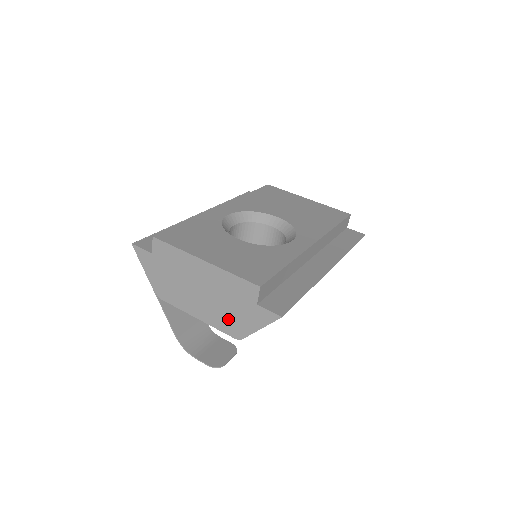
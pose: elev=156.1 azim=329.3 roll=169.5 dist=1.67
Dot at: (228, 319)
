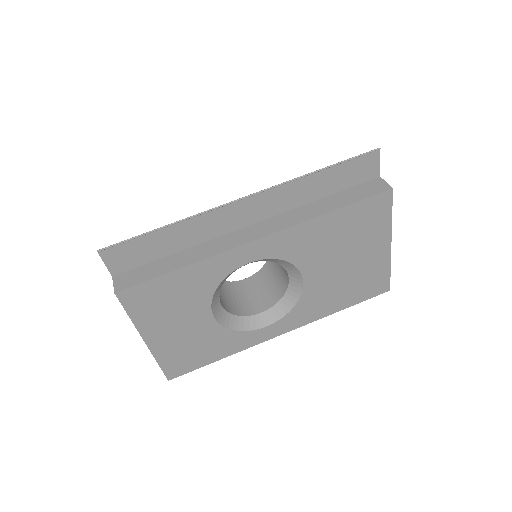
Dot at: occluded
